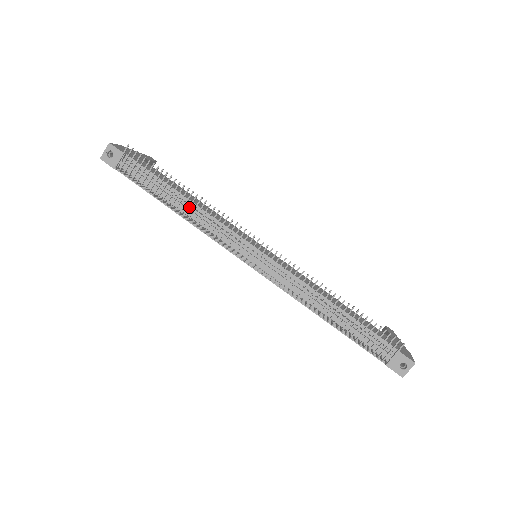
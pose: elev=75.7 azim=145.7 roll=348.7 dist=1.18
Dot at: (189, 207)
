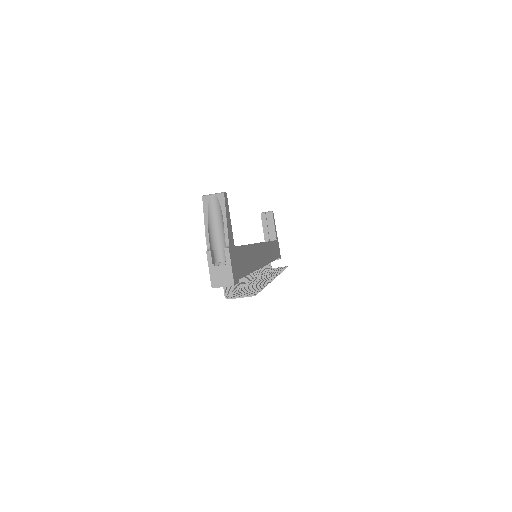
Dot at: occluded
